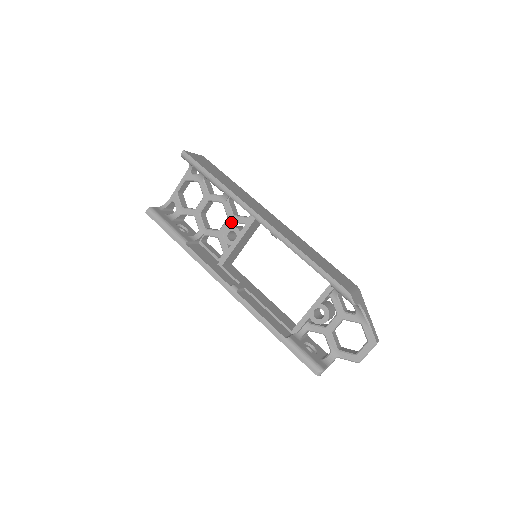
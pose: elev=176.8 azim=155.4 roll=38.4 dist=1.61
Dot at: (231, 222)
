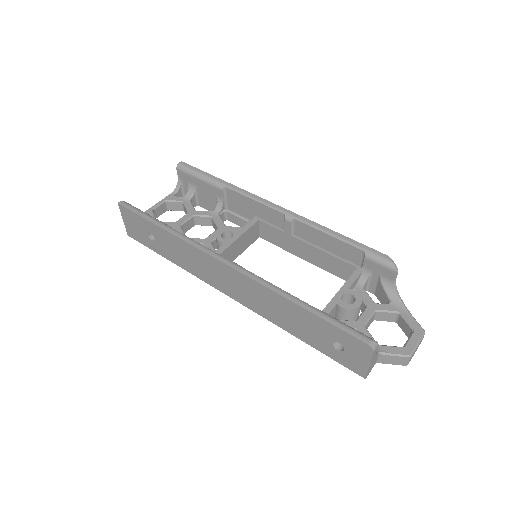
Dot at: occluded
